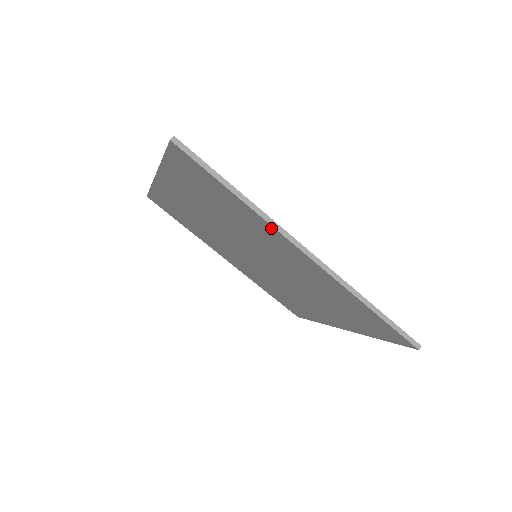
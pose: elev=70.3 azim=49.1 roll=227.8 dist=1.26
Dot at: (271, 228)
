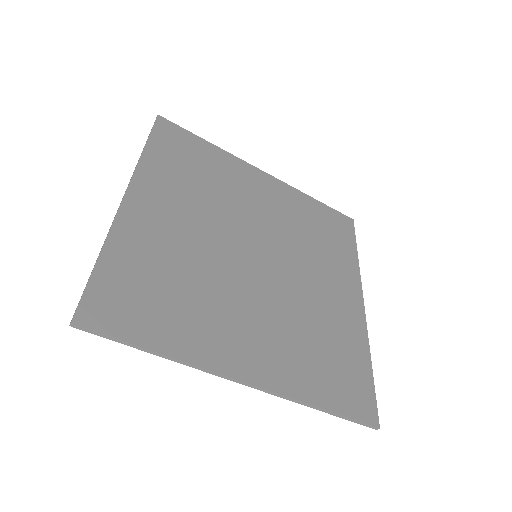
Dot at: (206, 364)
